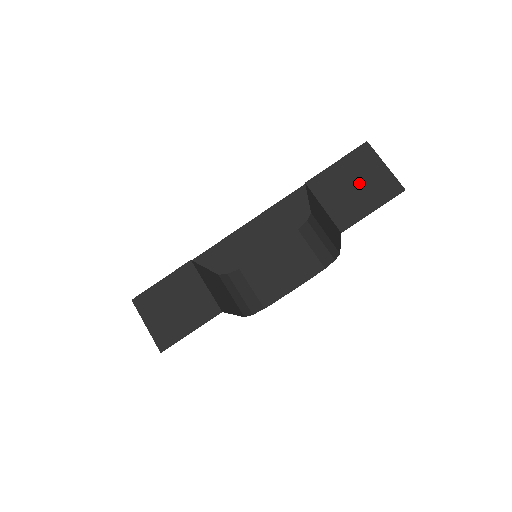
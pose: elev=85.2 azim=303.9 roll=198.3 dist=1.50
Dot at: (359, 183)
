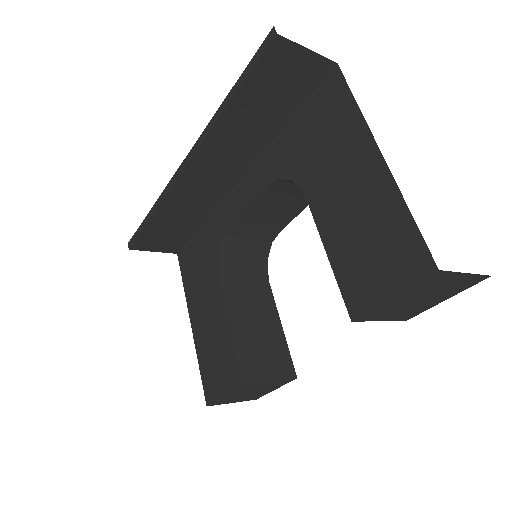
Dot at: (427, 296)
